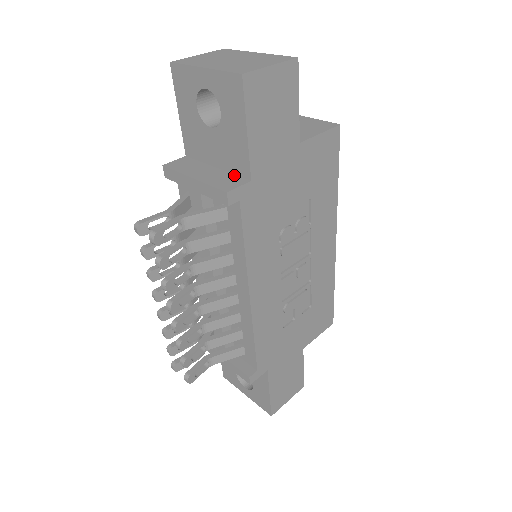
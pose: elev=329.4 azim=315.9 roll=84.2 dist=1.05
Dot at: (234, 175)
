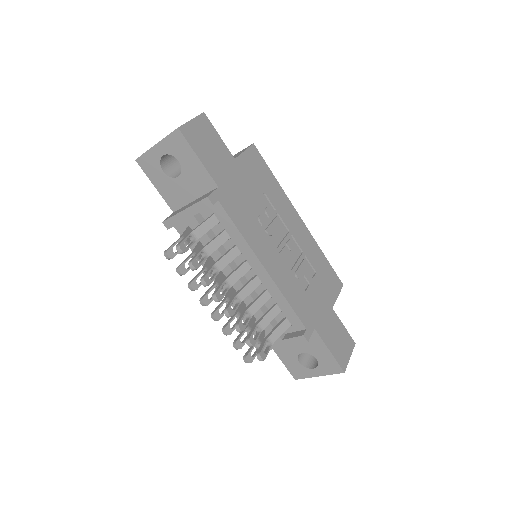
Dot at: (207, 193)
